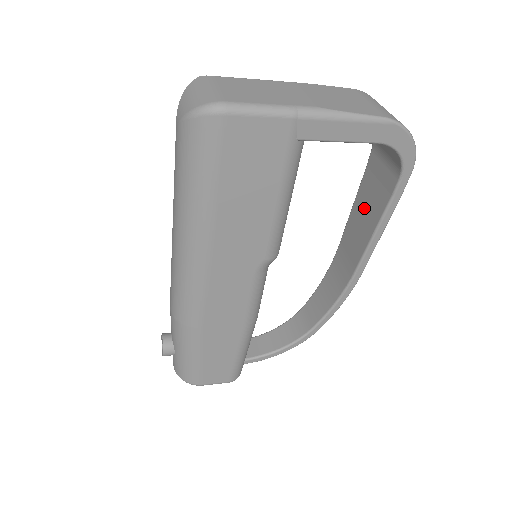
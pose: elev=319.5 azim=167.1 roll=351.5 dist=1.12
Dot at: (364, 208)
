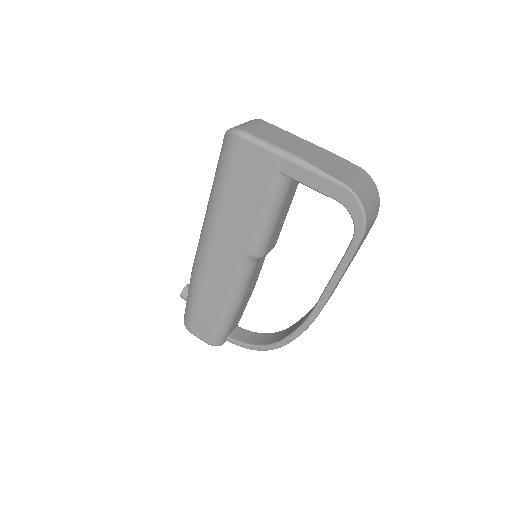
Dot at: occluded
